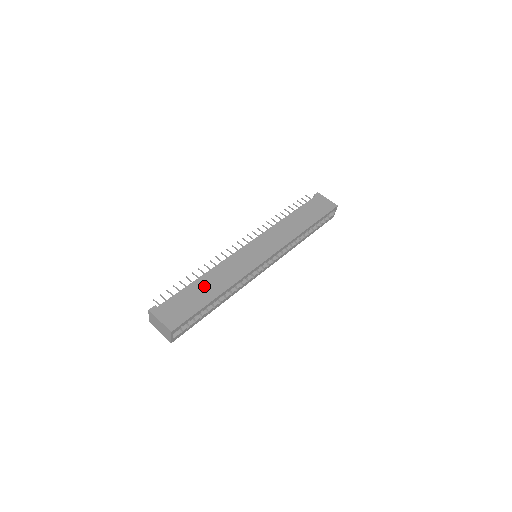
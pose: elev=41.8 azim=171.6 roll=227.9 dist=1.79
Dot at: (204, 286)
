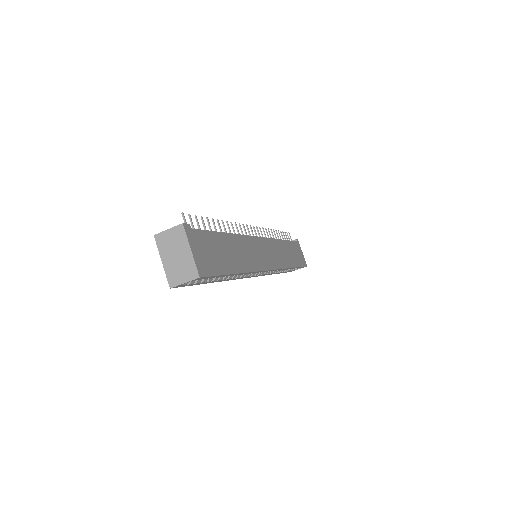
Dot at: (230, 248)
